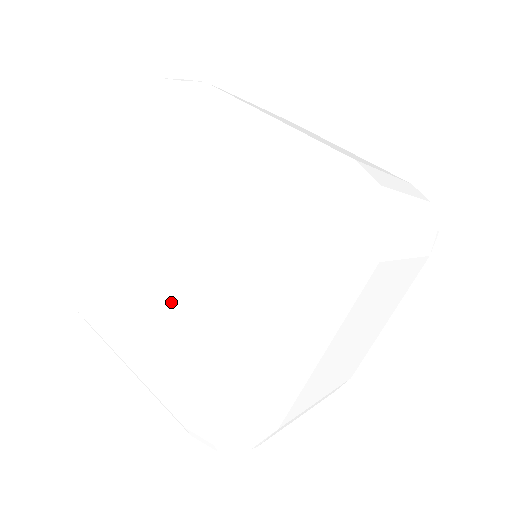
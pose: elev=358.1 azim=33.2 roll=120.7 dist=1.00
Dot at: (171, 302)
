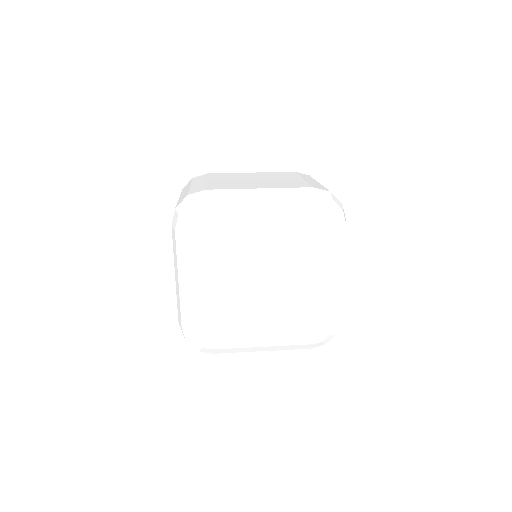
Dot at: occluded
